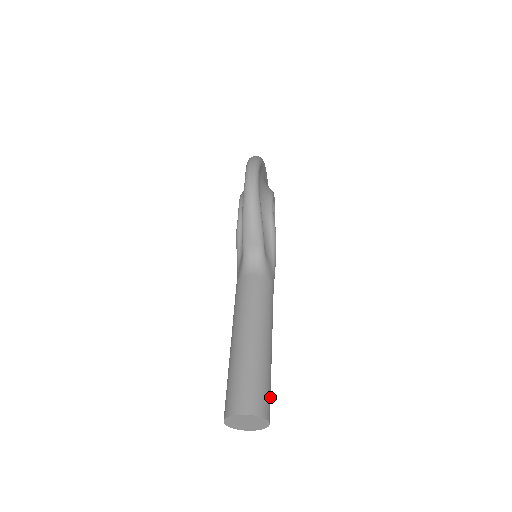
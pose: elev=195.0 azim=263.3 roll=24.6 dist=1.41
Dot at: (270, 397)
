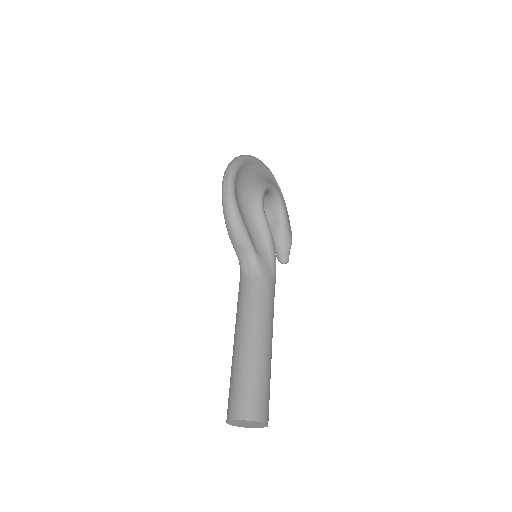
Dot at: (267, 398)
